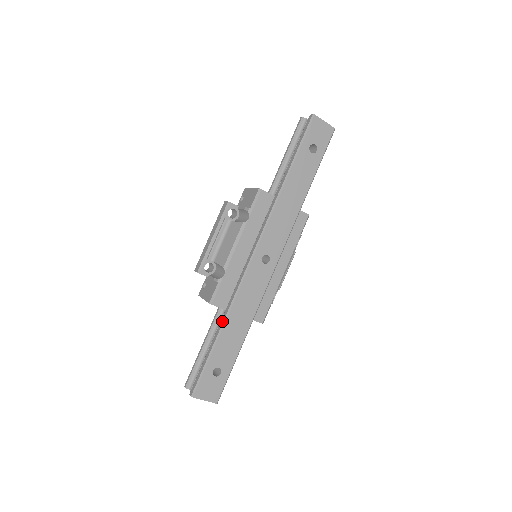
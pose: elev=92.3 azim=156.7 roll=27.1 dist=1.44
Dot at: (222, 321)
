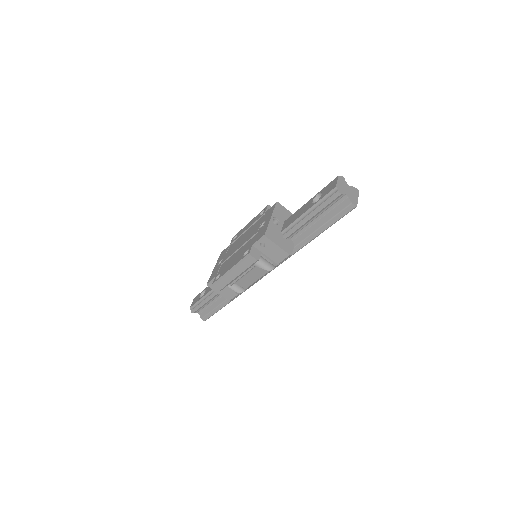
Dot at: occluded
